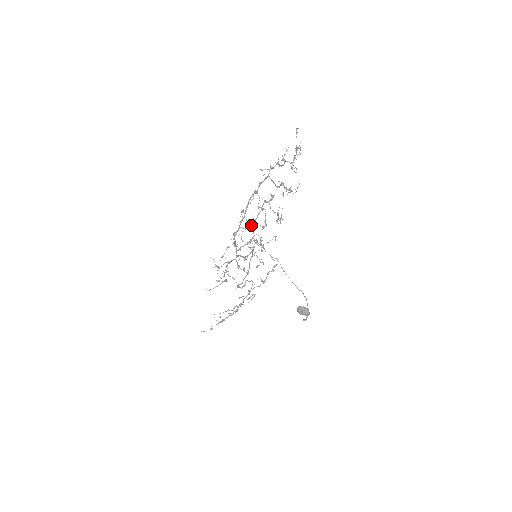
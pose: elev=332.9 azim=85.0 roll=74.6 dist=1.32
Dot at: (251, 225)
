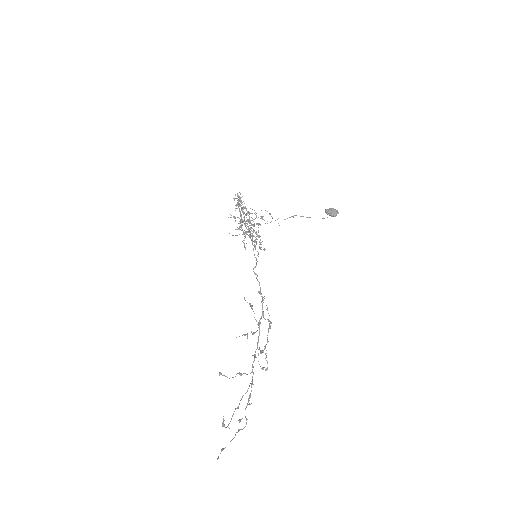
Dot at: (245, 214)
